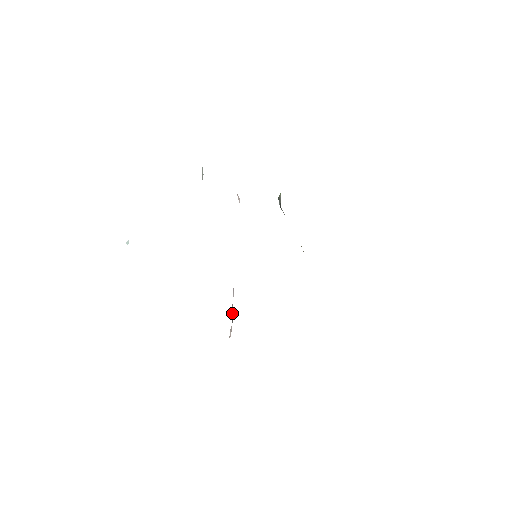
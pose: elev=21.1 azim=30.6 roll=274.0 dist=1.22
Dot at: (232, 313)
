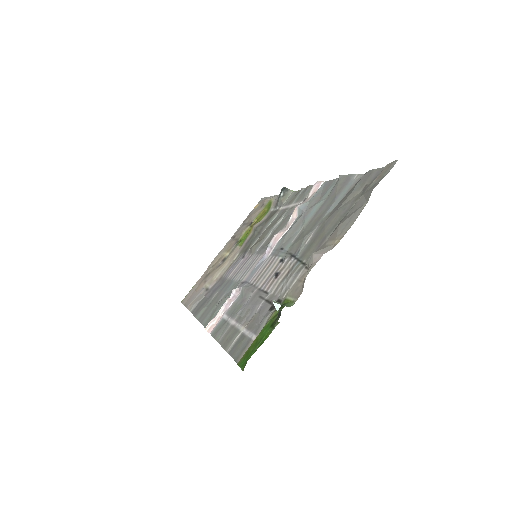
Dot at: (220, 309)
